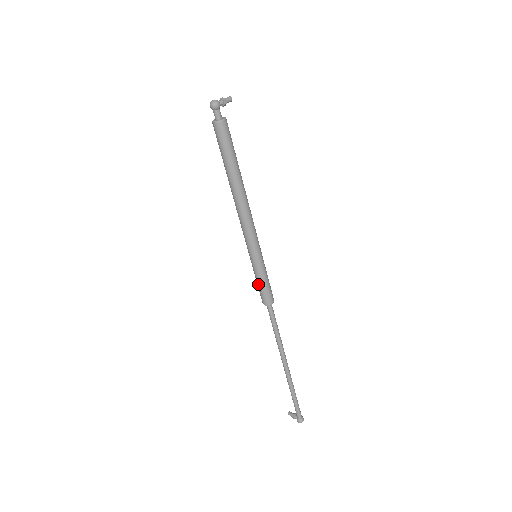
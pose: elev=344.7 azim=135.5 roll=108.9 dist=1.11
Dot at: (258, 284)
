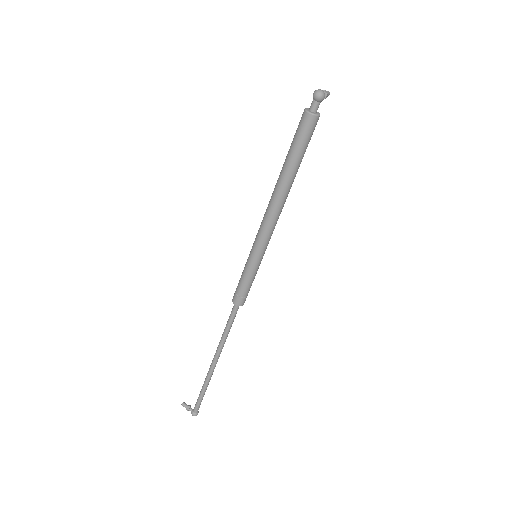
Dot at: (242, 283)
